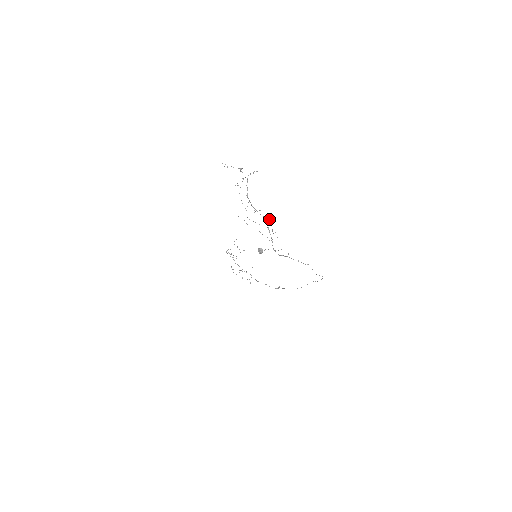
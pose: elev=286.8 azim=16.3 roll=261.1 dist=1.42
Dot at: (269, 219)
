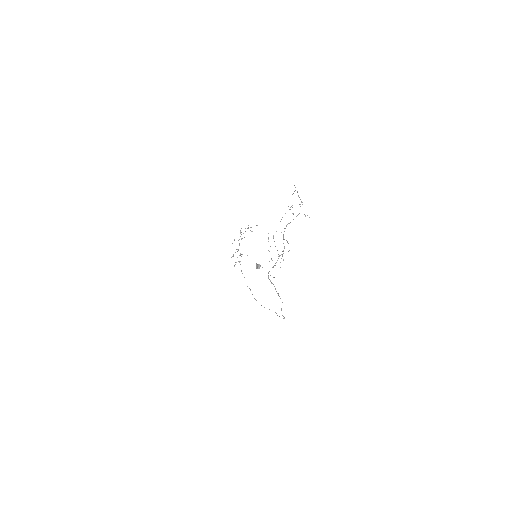
Dot at: occluded
